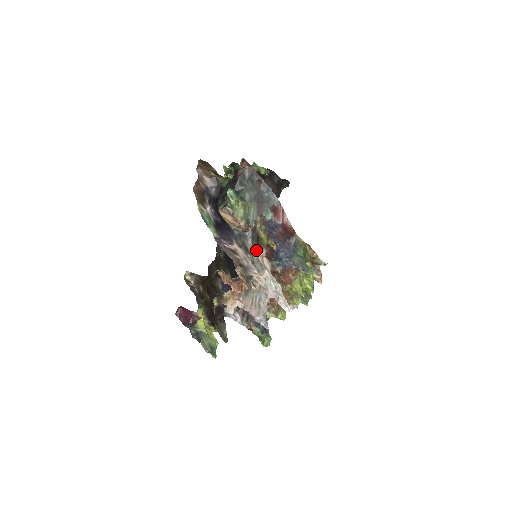
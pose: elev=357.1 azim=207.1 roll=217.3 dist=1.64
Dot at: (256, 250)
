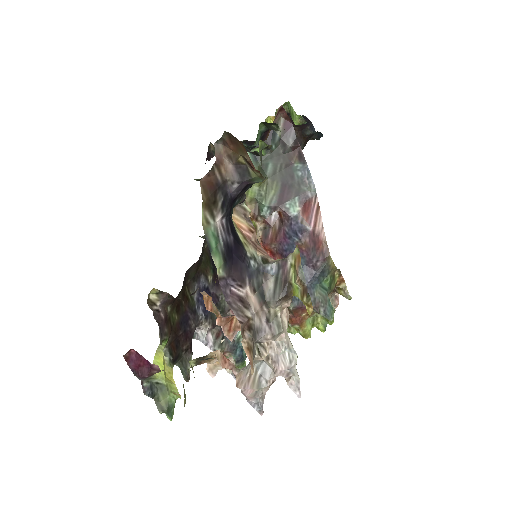
Dot at: (278, 302)
